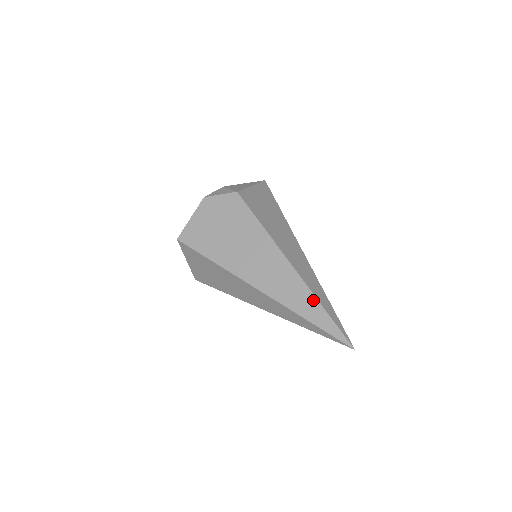
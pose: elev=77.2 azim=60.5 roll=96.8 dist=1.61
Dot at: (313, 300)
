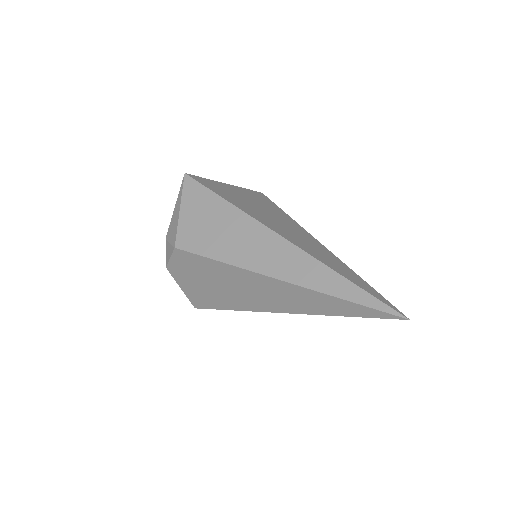
Dot at: (328, 298)
